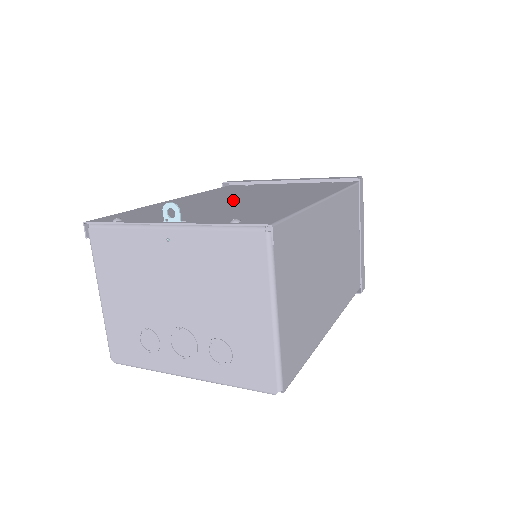
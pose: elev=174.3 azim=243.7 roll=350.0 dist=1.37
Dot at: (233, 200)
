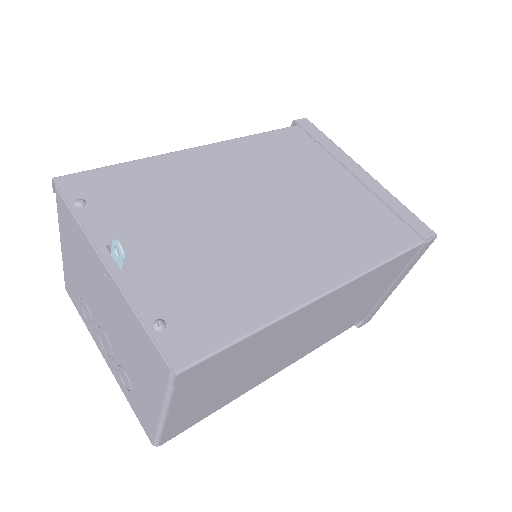
Dot at: (242, 211)
